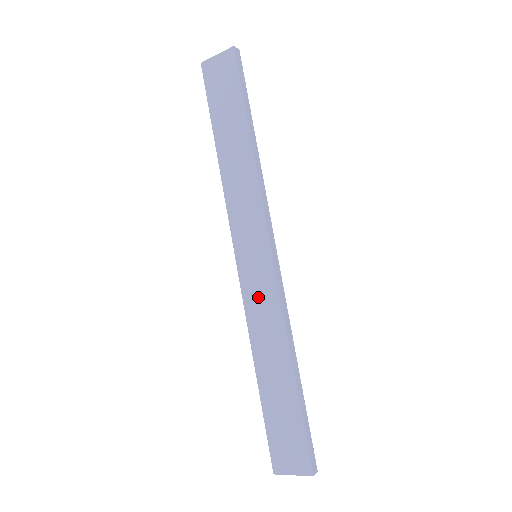
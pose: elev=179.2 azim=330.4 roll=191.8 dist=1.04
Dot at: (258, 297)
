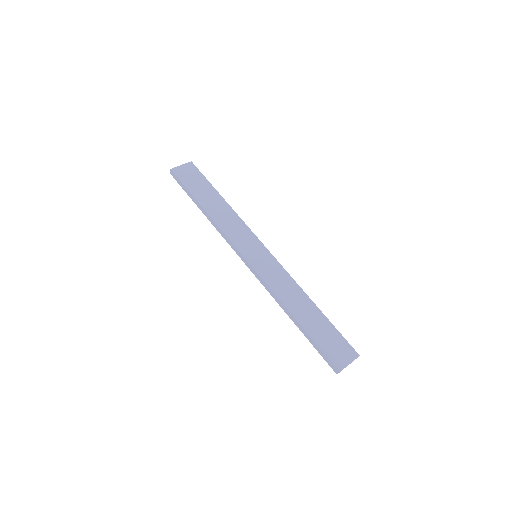
Dot at: (272, 274)
